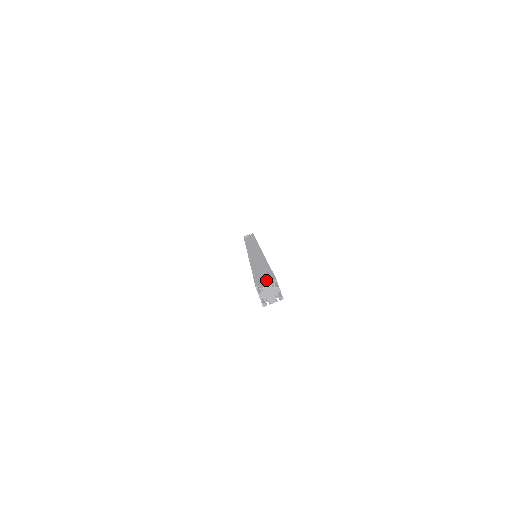
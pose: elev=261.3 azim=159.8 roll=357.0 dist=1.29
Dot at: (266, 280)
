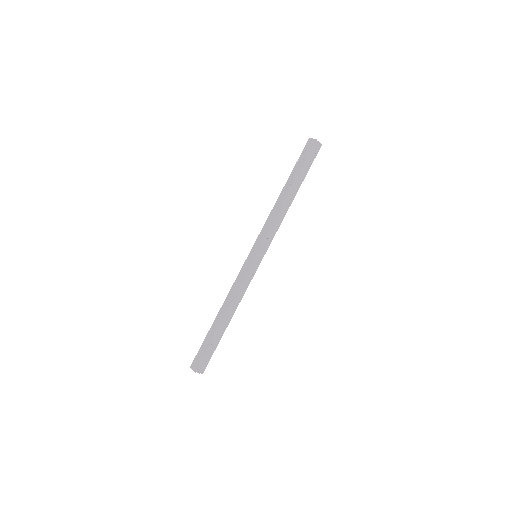
Dot at: (194, 366)
